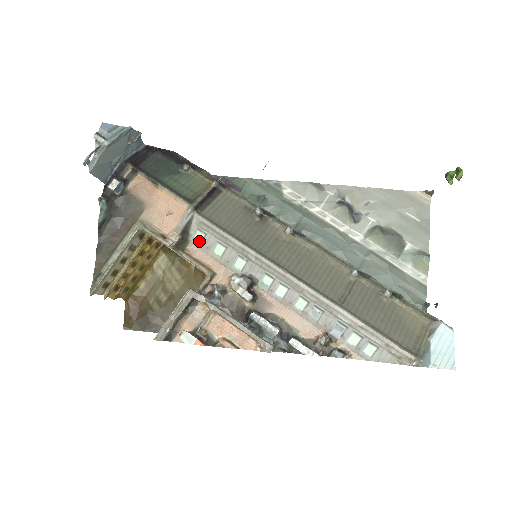
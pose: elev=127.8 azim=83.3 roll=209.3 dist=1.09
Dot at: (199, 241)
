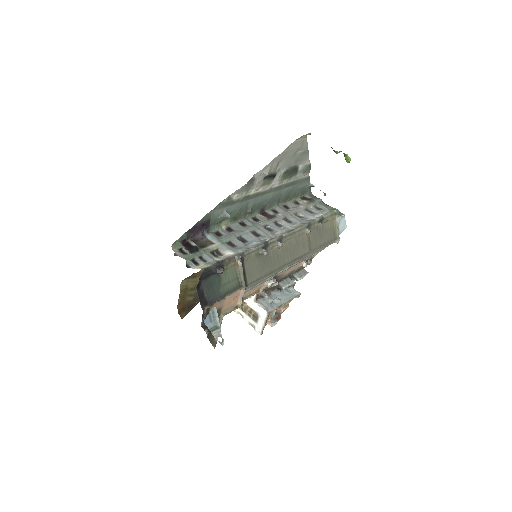
Dot at: (248, 290)
